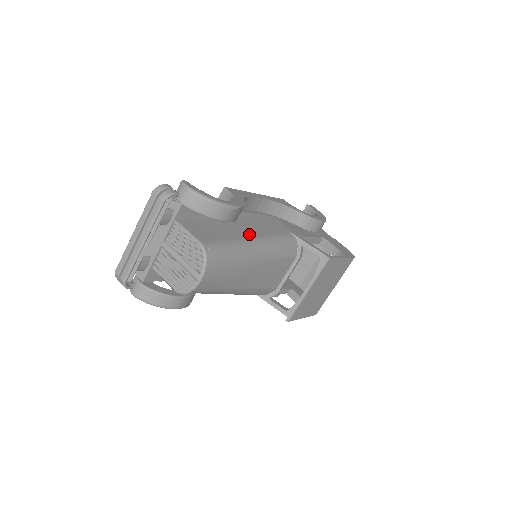
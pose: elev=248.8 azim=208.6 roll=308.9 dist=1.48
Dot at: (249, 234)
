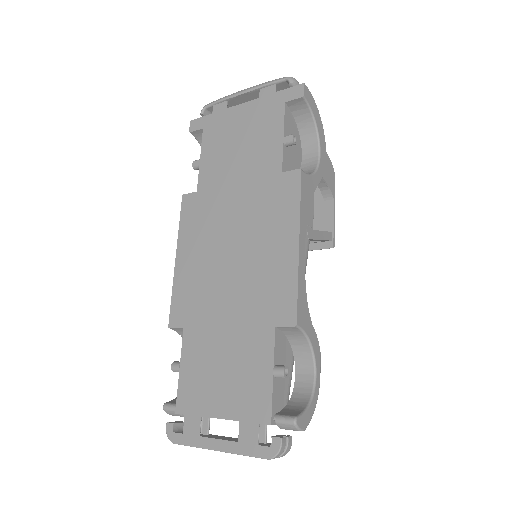
Dot at: occluded
